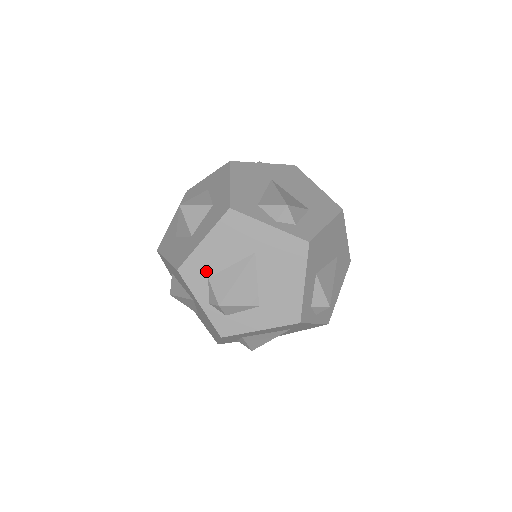
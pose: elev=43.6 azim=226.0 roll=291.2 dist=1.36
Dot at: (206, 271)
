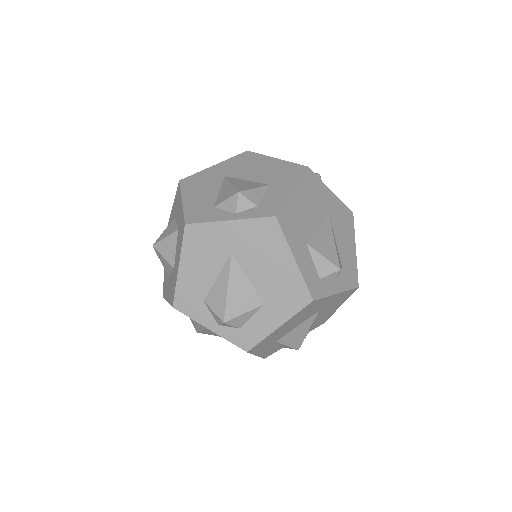
Dot at: (198, 295)
